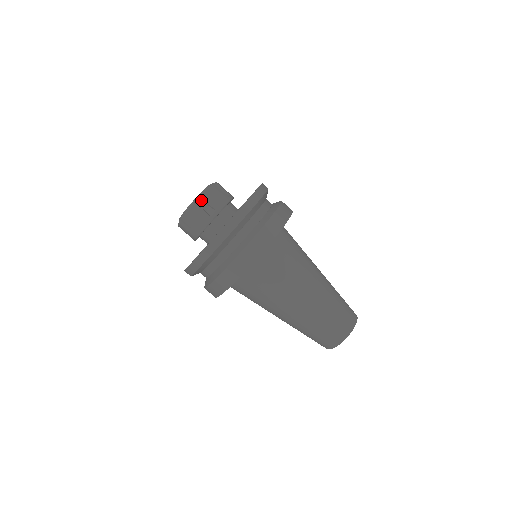
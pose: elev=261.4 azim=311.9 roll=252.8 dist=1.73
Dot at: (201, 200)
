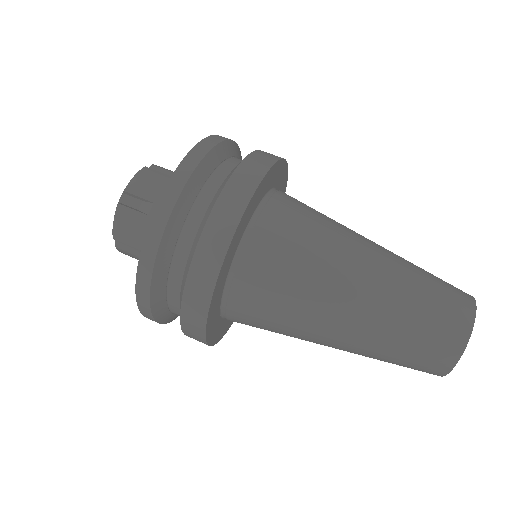
Dot at: (128, 196)
